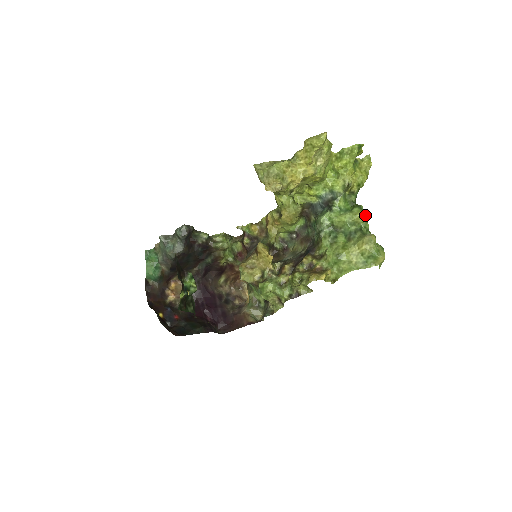
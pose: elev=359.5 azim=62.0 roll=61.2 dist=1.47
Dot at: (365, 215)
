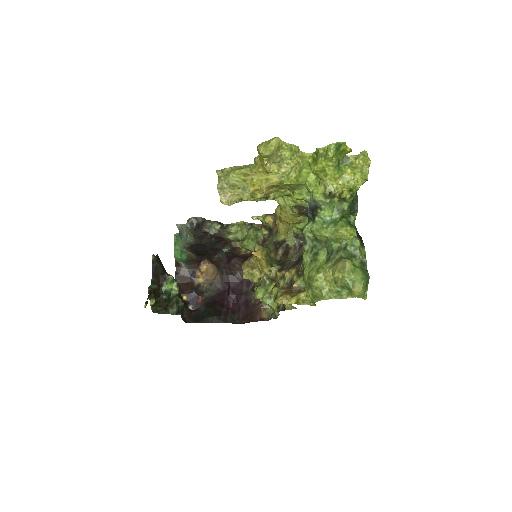
Dot at: (351, 231)
